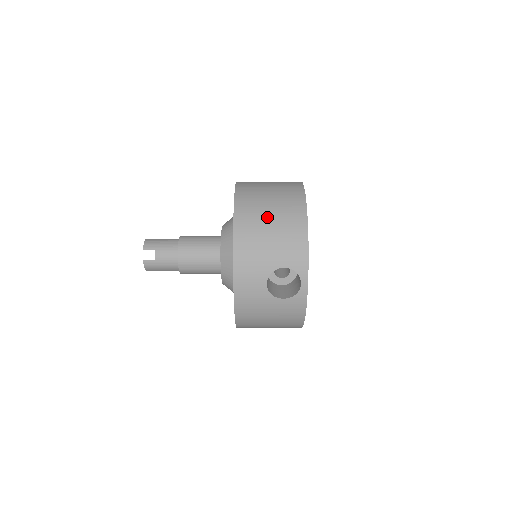
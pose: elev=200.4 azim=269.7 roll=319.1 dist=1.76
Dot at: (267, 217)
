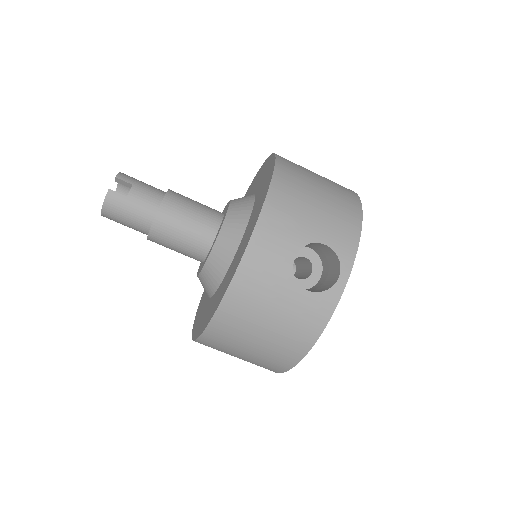
Dot at: (315, 183)
